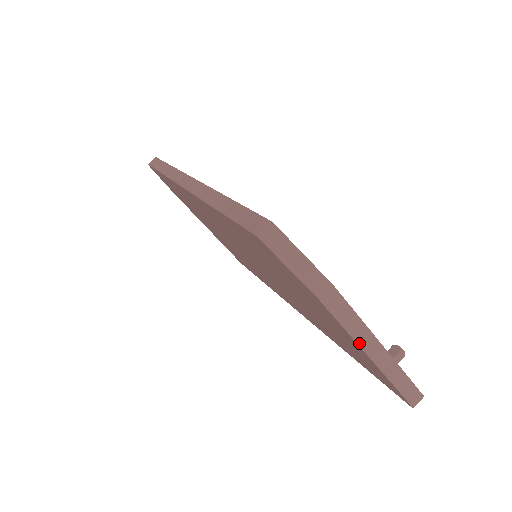
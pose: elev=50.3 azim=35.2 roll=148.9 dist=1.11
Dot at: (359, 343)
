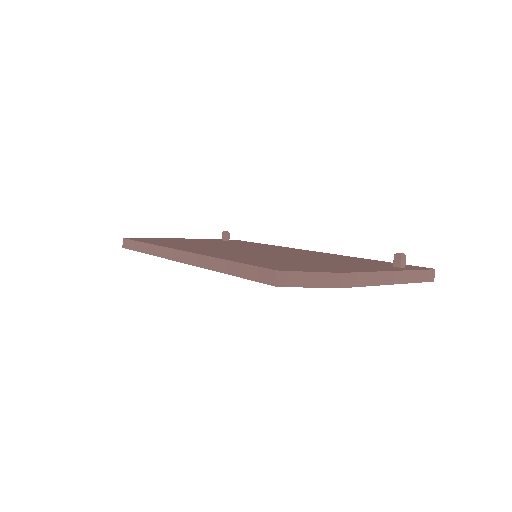
Dot at: (378, 284)
